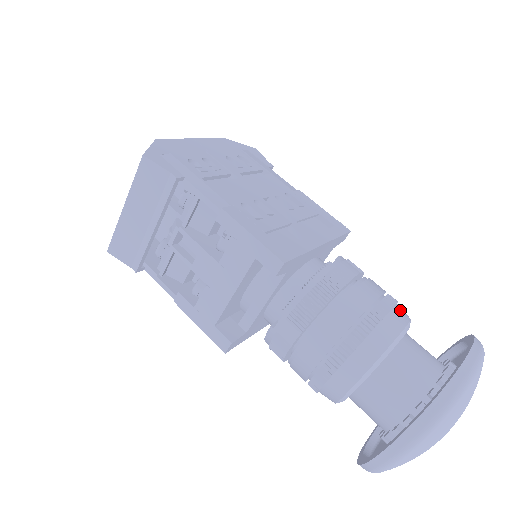
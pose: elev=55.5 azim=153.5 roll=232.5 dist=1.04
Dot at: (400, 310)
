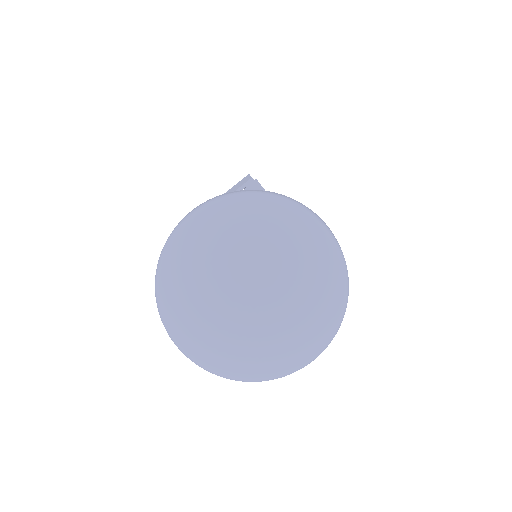
Dot at: occluded
